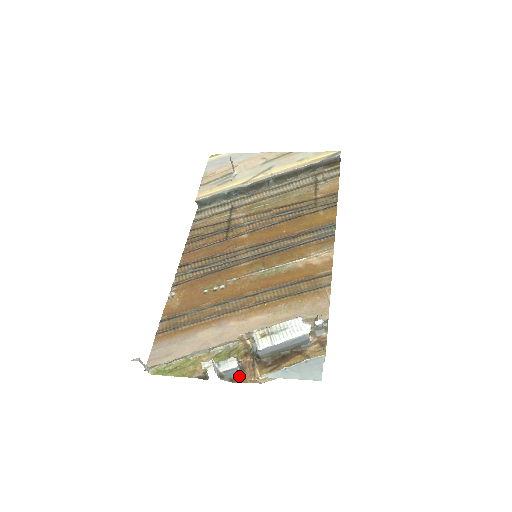
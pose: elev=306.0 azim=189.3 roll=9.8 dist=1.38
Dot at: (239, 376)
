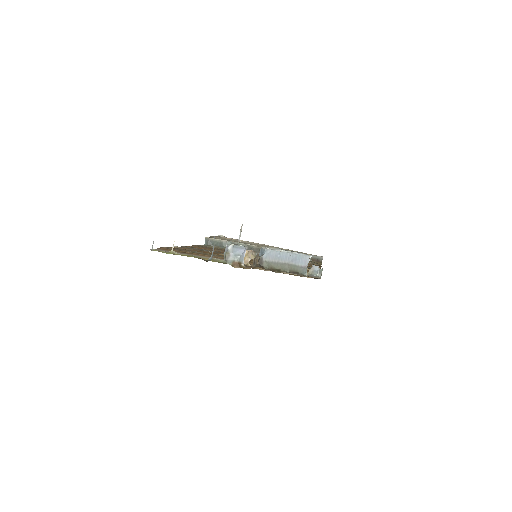
Dot at: (242, 264)
